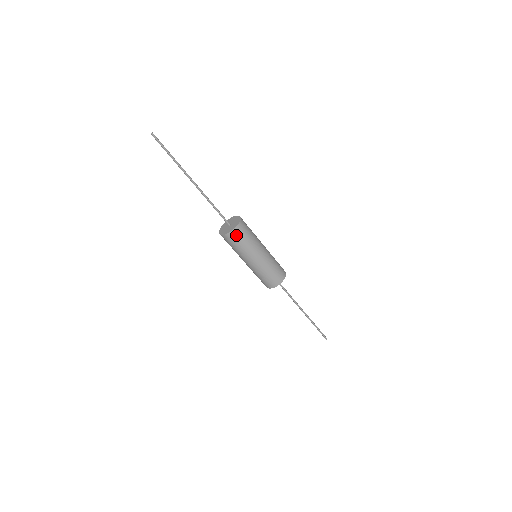
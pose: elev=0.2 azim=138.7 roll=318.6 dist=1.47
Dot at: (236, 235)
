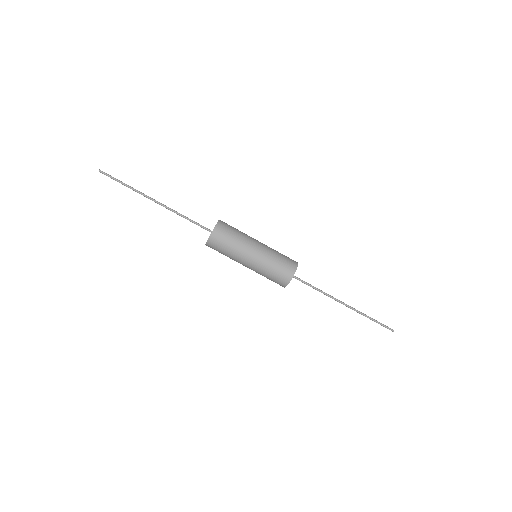
Dot at: (212, 247)
